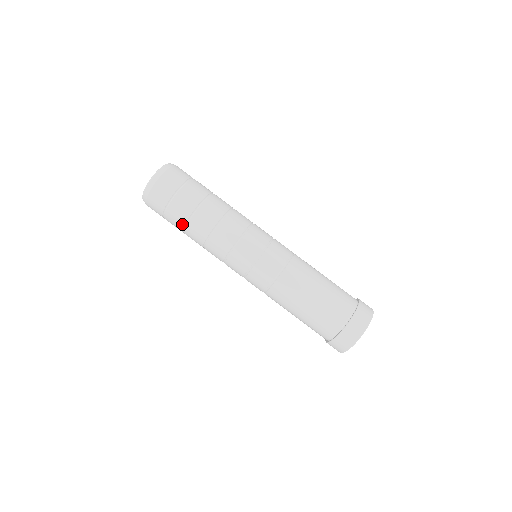
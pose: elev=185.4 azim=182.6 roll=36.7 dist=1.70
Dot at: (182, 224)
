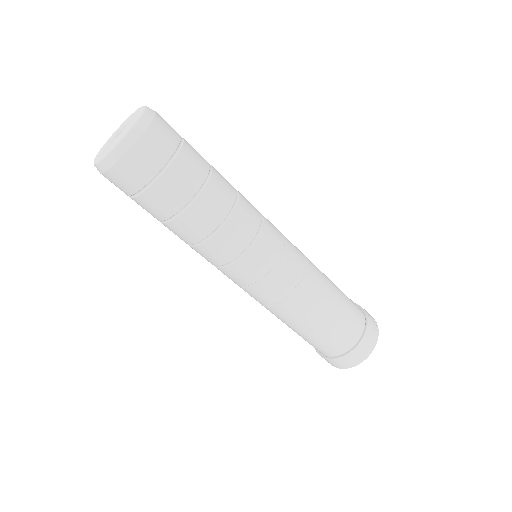
Dot at: (193, 189)
